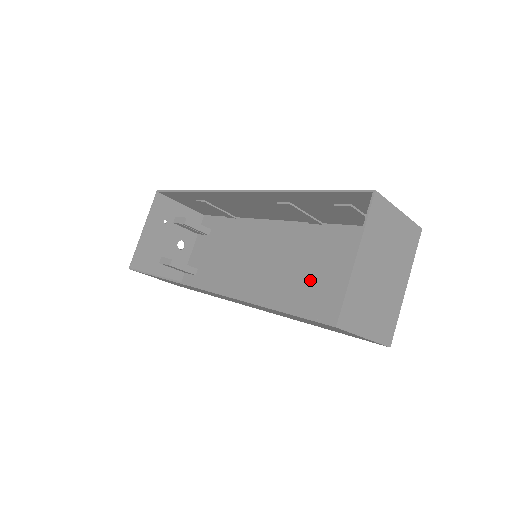
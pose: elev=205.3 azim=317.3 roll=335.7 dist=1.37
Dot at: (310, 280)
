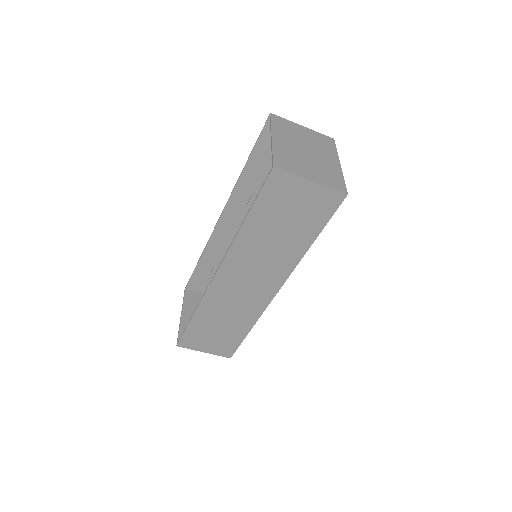
Dot at: occluded
